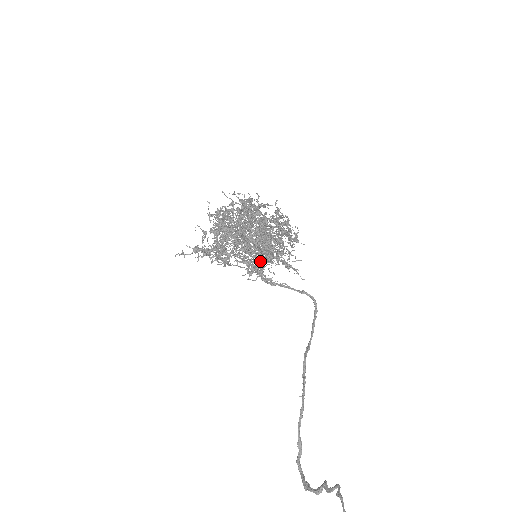
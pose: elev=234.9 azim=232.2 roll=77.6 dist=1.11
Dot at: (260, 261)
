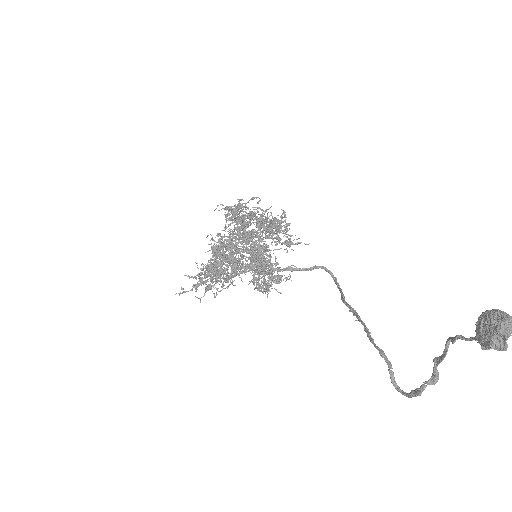
Dot at: (261, 249)
